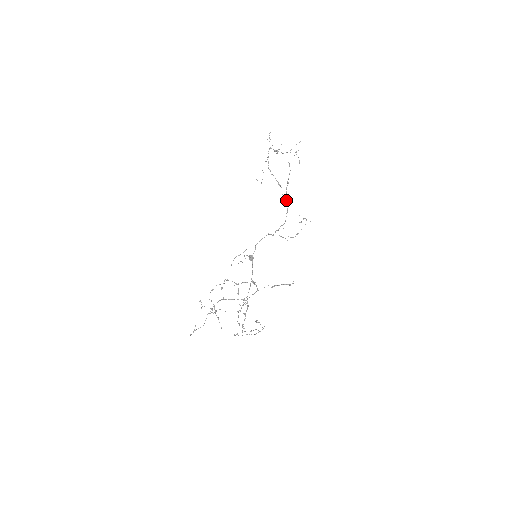
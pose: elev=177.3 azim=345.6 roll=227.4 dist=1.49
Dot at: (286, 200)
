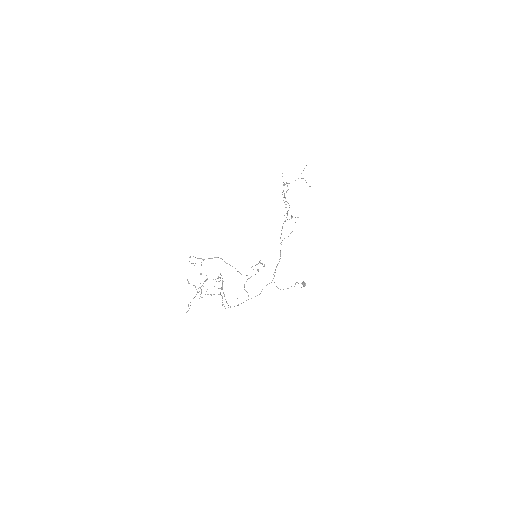
Dot at: occluded
